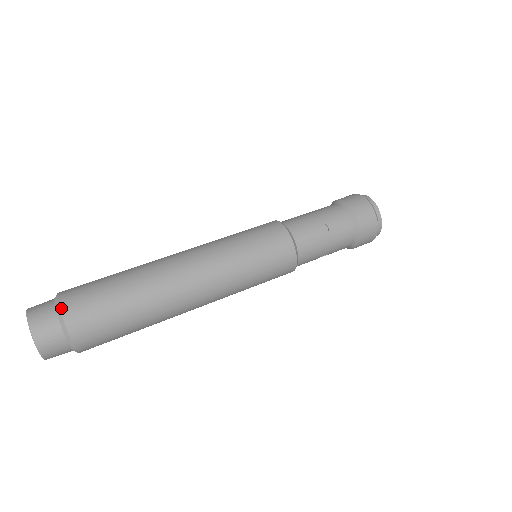
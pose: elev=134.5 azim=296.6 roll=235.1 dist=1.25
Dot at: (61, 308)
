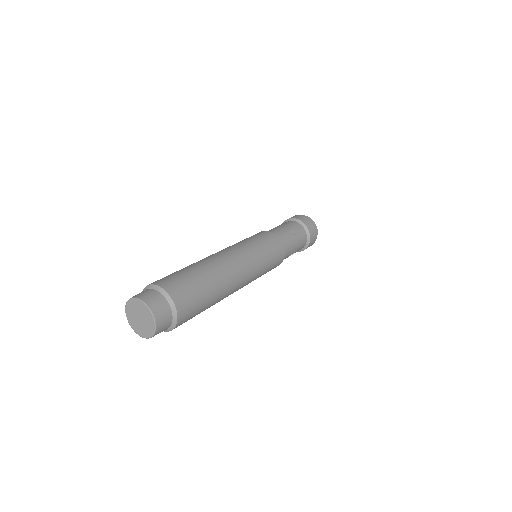
Dot at: (164, 288)
